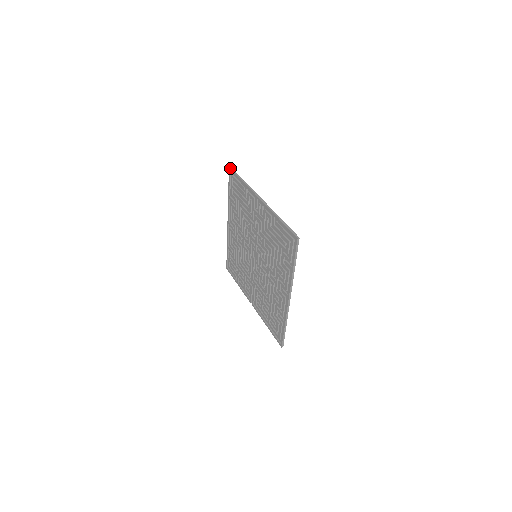
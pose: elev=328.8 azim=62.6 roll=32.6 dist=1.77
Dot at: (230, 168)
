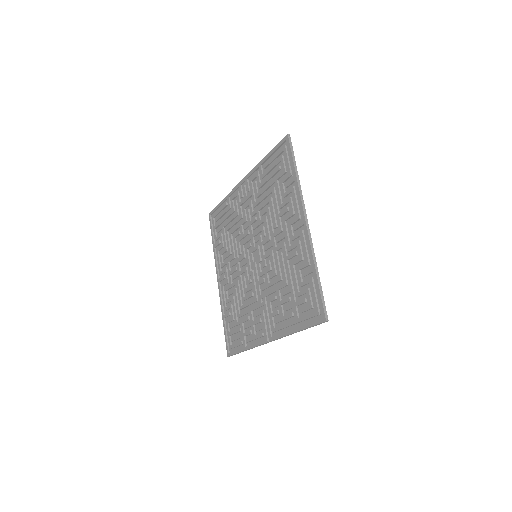
Dot at: (210, 212)
